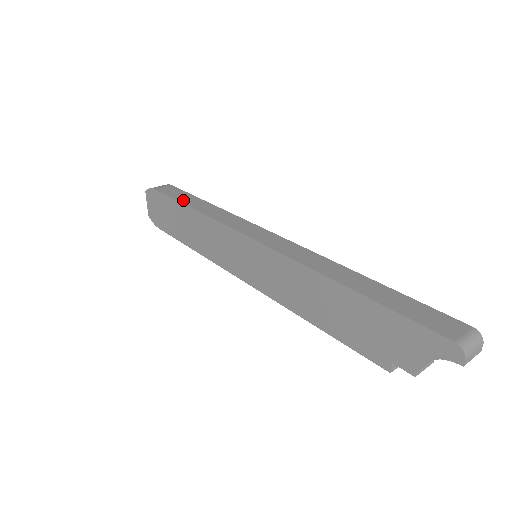
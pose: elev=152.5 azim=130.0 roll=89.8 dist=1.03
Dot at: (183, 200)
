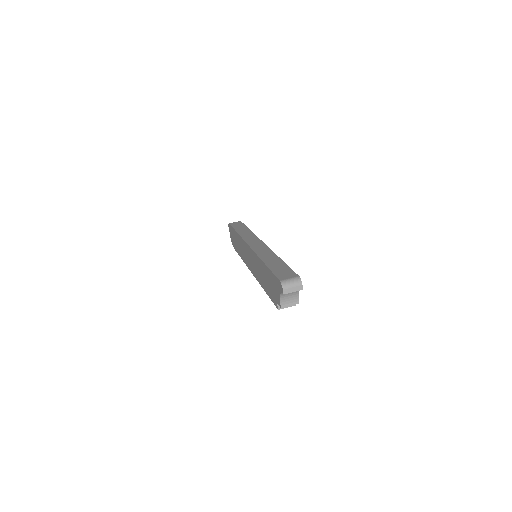
Dot at: (237, 228)
